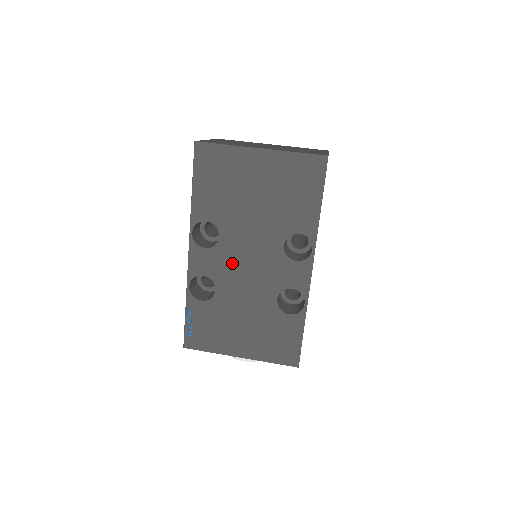
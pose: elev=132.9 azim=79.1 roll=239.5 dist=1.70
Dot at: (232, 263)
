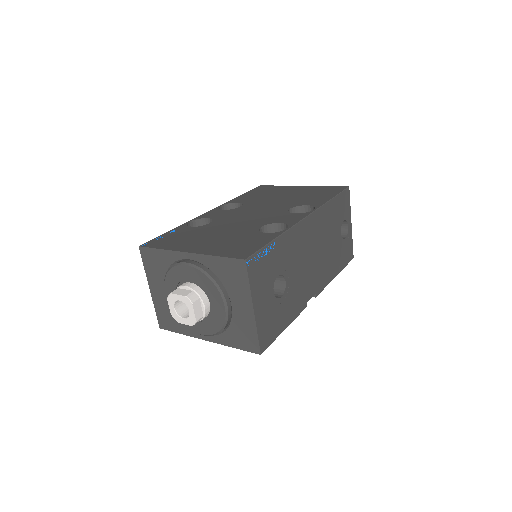
Dot at: (239, 214)
